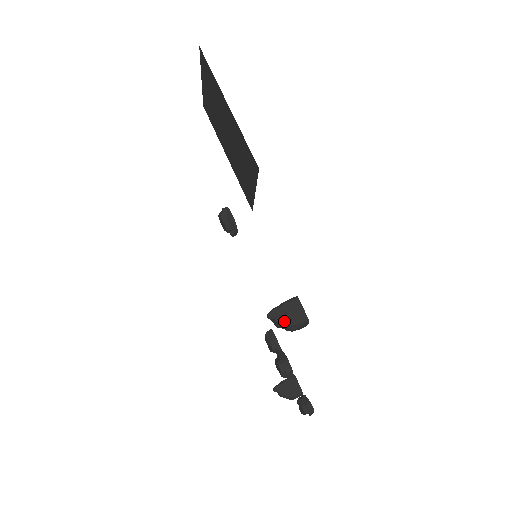
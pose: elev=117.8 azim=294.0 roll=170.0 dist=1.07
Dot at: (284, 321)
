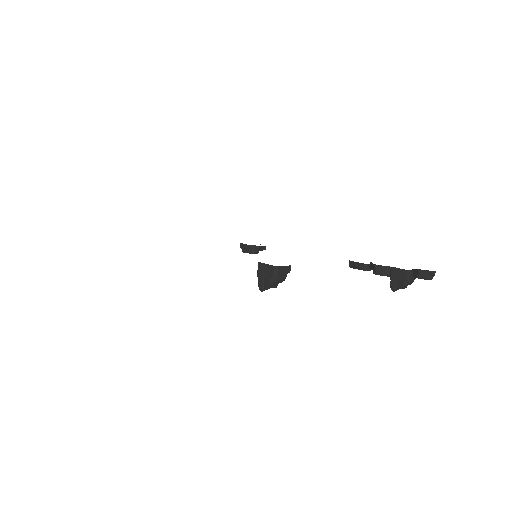
Dot at: (267, 283)
